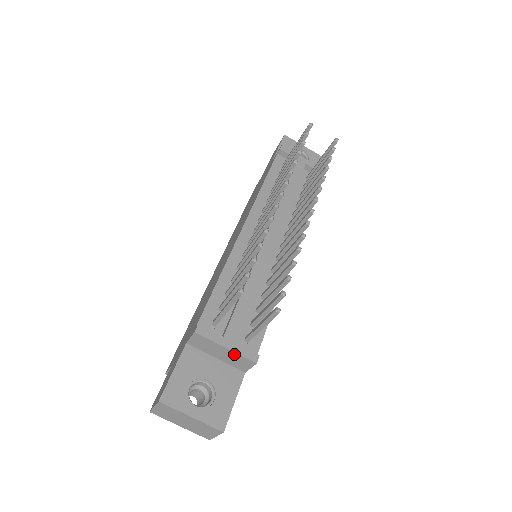
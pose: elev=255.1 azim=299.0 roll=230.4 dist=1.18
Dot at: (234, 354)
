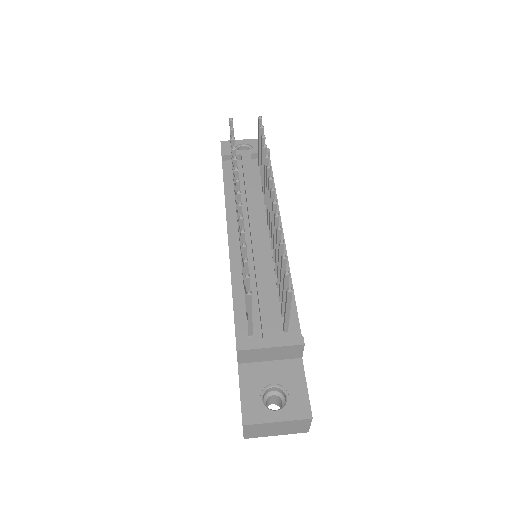
Dot at: (281, 348)
